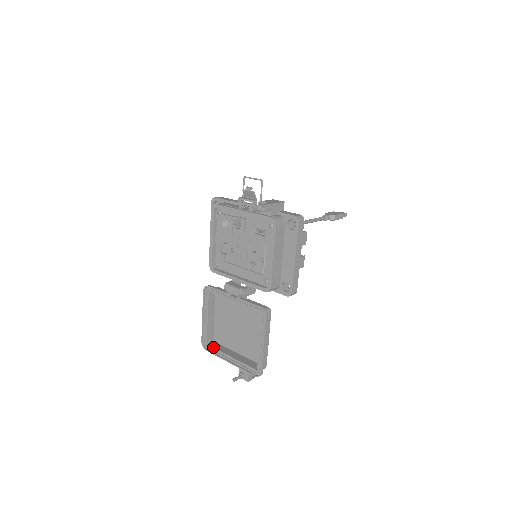
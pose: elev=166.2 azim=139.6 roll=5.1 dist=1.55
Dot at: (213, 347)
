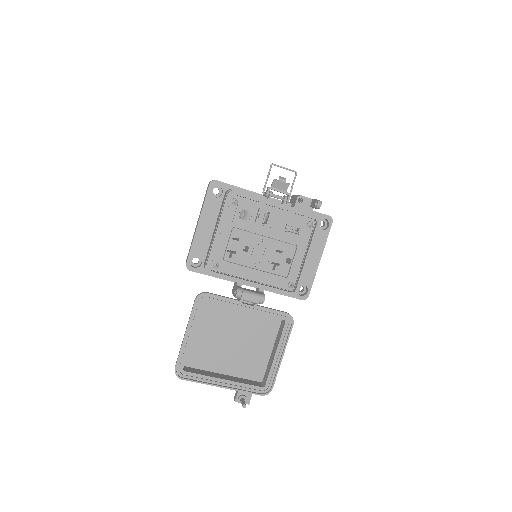
Dot at: (195, 373)
